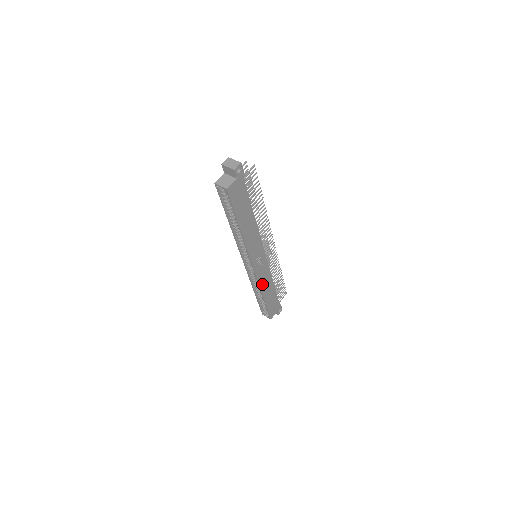
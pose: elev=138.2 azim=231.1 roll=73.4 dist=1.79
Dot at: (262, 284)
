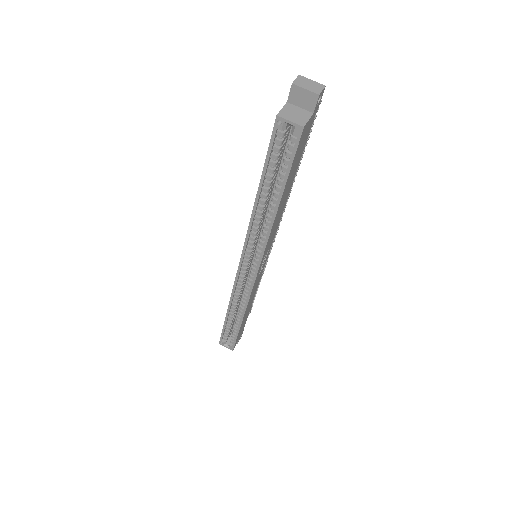
Dot at: occluded
